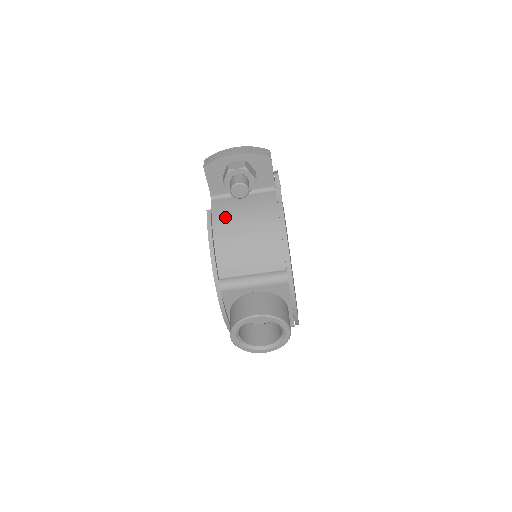
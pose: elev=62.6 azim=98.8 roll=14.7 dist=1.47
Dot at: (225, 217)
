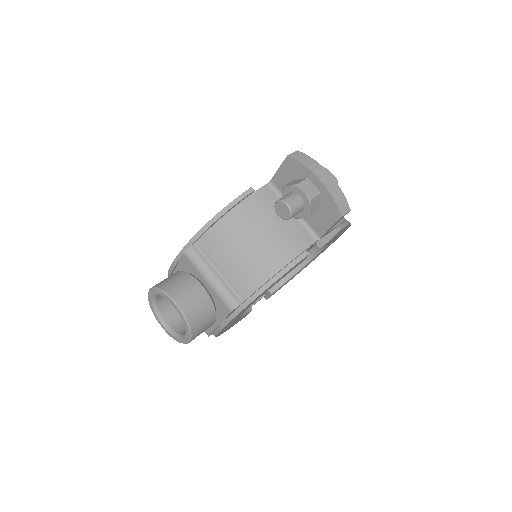
Dot at: (255, 210)
